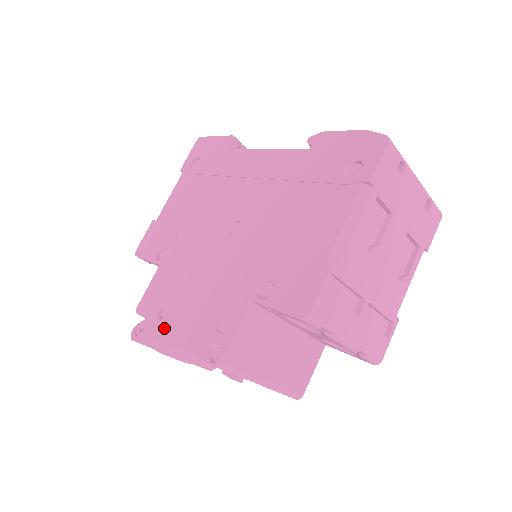
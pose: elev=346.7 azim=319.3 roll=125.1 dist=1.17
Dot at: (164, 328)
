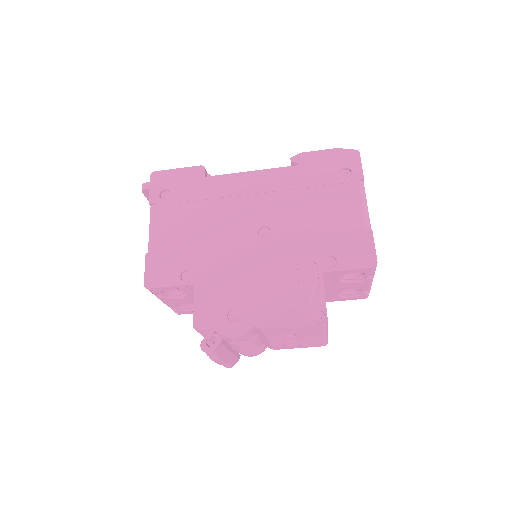
Dot at: (247, 325)
